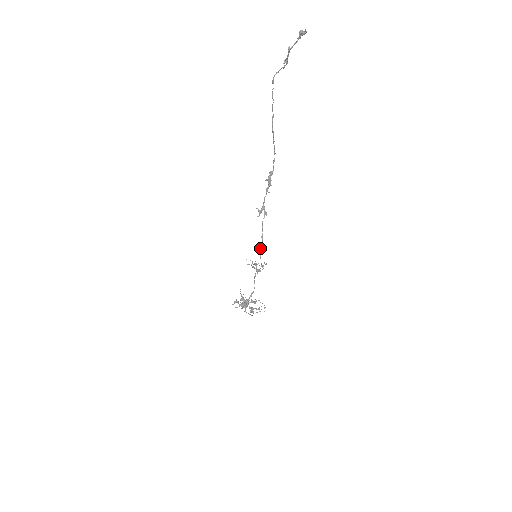
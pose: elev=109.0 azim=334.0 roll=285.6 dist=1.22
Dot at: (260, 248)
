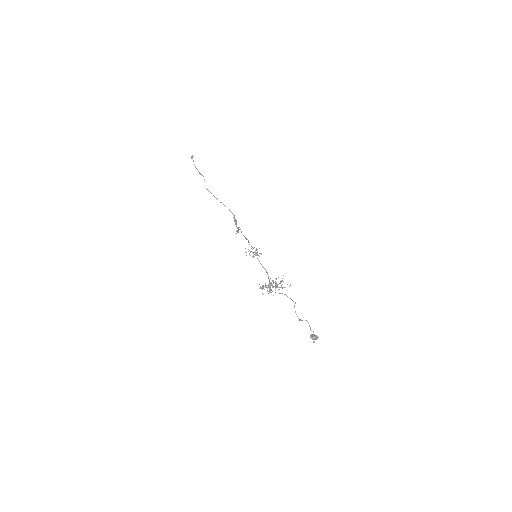
Dot at: (249, 244)
